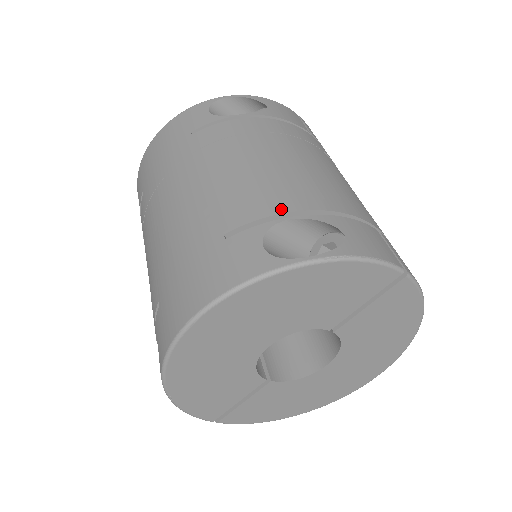
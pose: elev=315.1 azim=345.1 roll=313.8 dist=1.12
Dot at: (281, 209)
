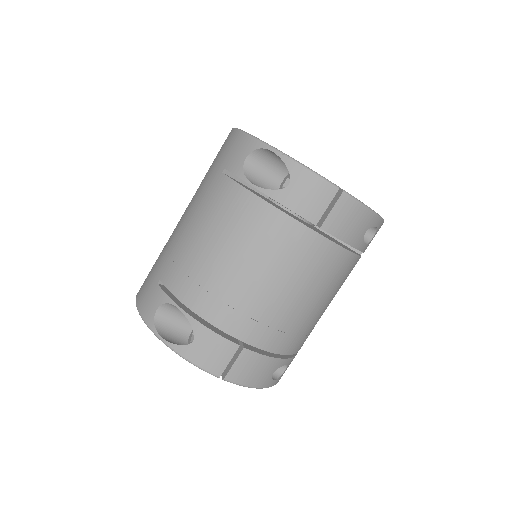
Dot at: (182, 298)
